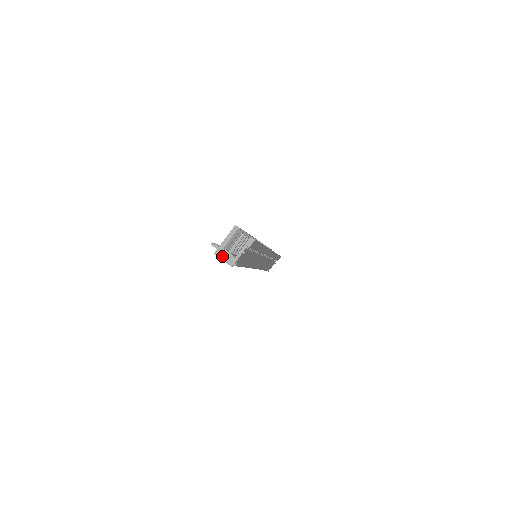
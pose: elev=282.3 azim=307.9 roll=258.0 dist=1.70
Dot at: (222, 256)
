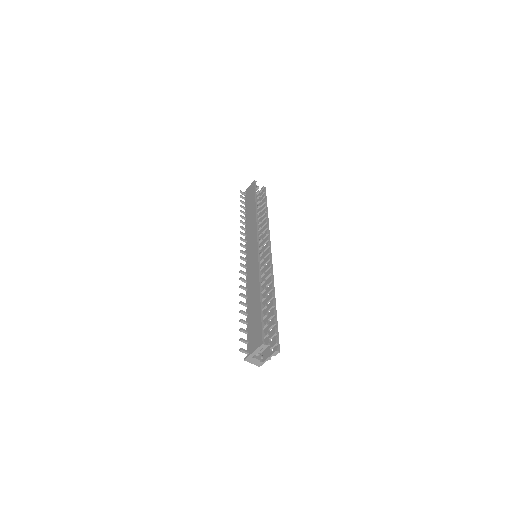
Dot at: (251, 362)
